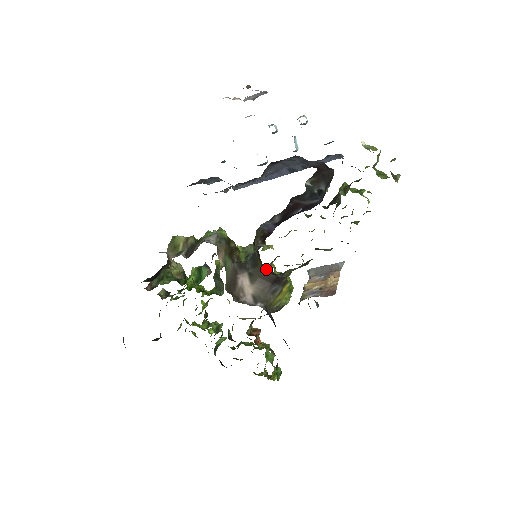
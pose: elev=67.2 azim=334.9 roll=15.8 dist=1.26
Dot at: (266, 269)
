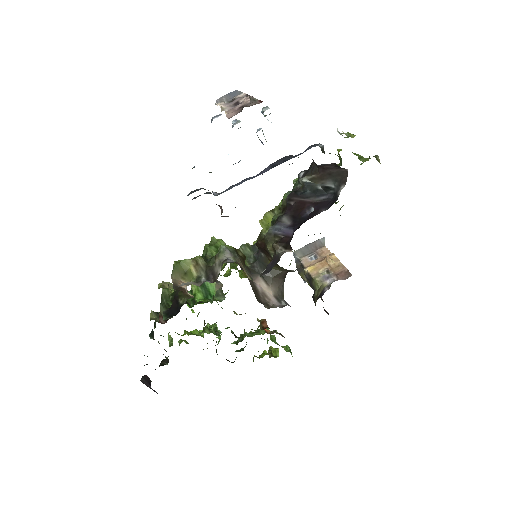
Dot at: (280, 268)
